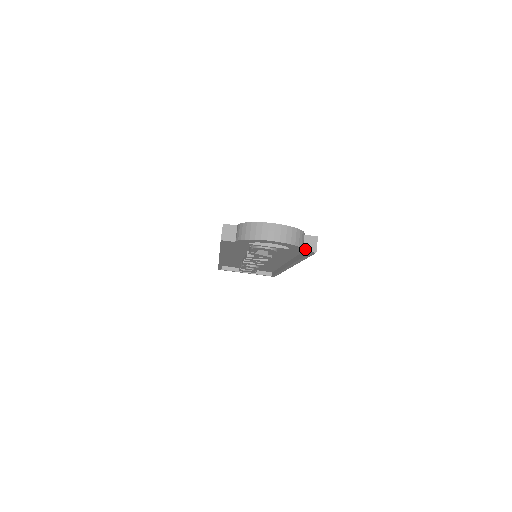
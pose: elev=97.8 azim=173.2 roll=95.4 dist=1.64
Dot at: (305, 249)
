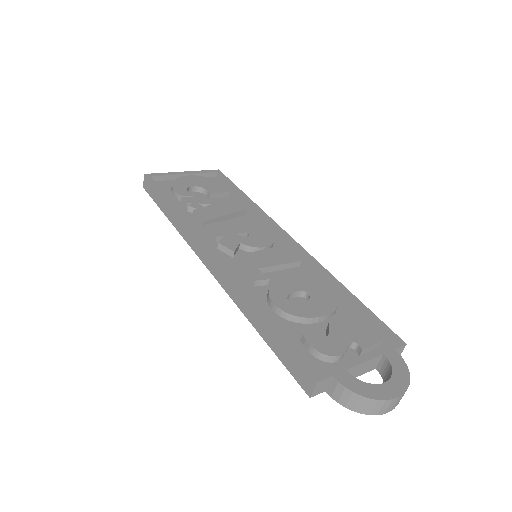
Dot at: occluded
